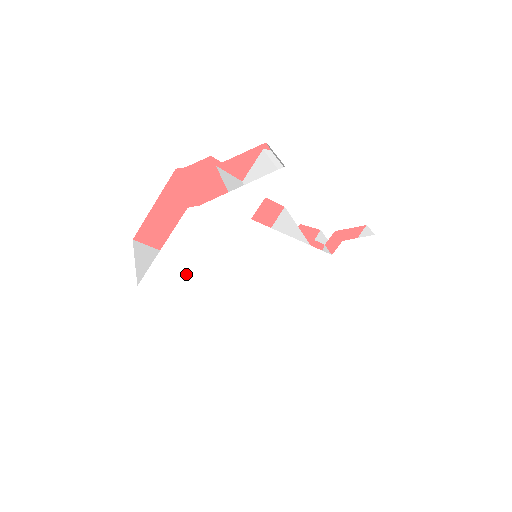
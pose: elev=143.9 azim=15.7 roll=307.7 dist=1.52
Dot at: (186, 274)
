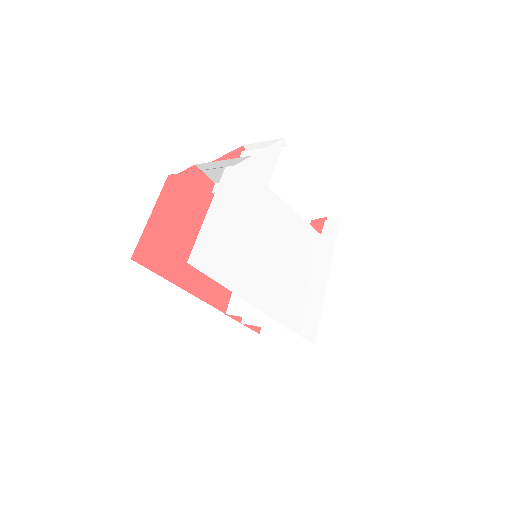
Dot at: (226, 249)
